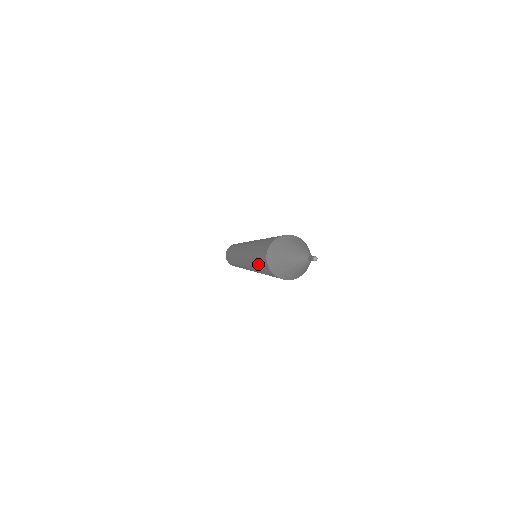
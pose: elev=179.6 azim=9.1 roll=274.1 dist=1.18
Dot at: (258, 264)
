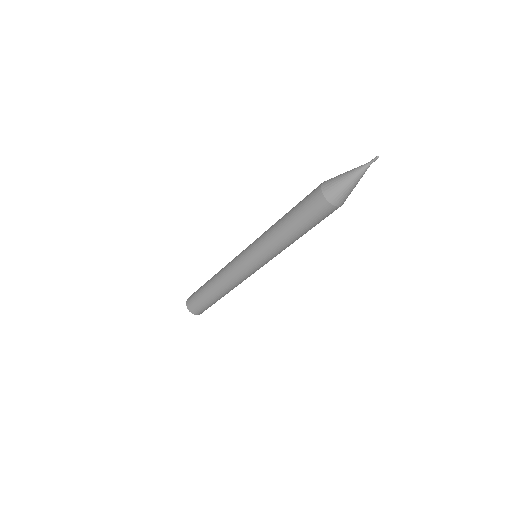
Dot at: (298, 214)
